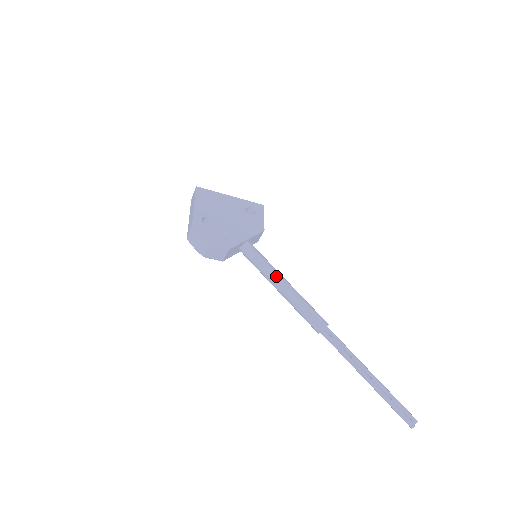
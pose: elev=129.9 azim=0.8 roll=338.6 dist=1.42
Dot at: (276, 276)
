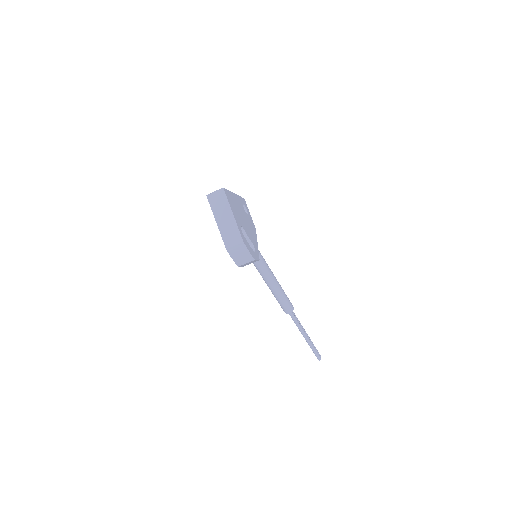
Dot at: (272, 274)
